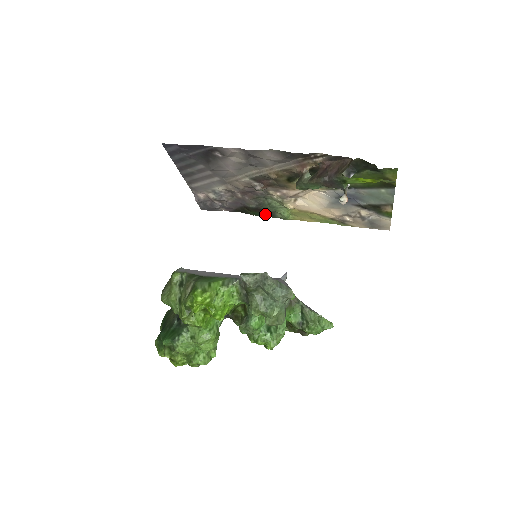
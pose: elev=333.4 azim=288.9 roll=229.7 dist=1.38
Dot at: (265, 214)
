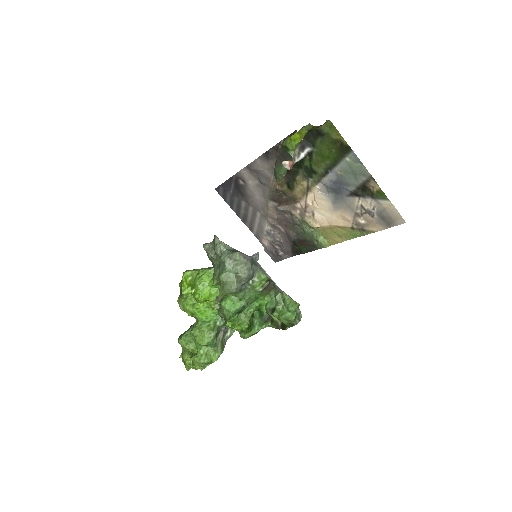
Dot at: (310, 247)
